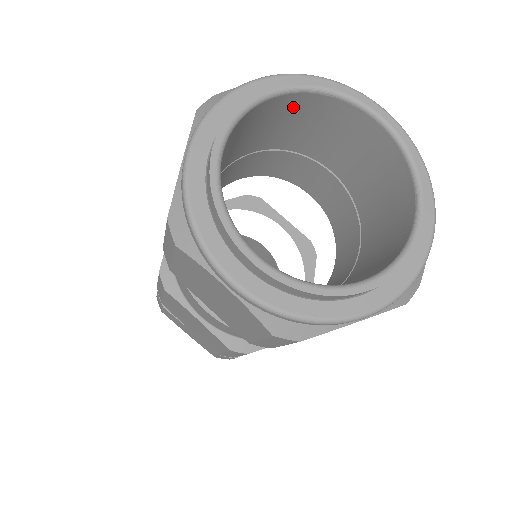
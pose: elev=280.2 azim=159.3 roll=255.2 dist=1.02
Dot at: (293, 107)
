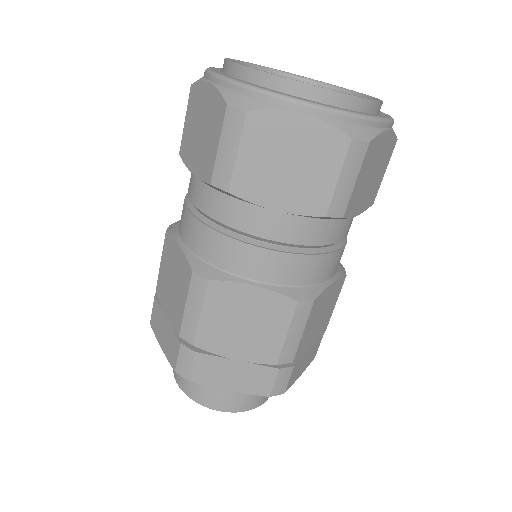
Dot at: occluded
